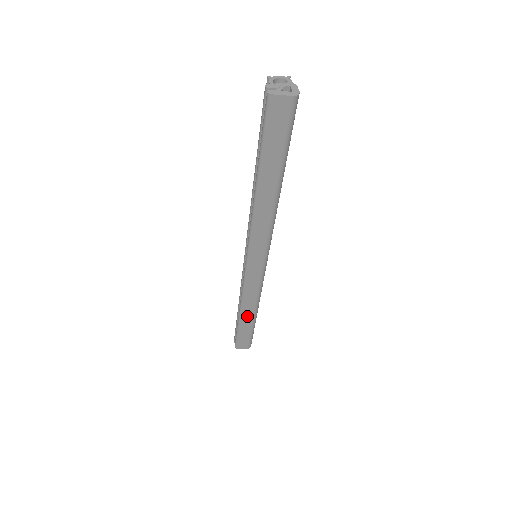
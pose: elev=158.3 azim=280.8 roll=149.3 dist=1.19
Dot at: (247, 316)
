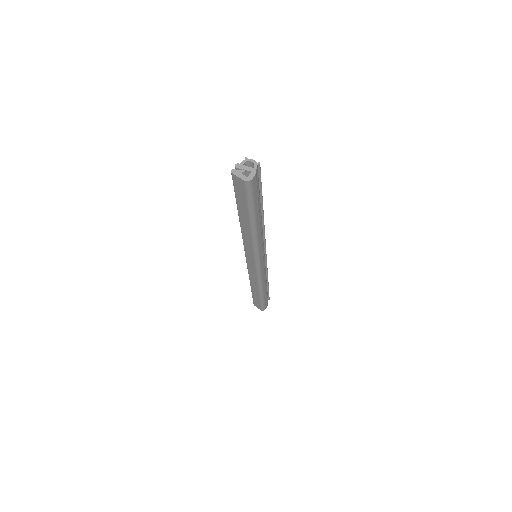
Dot at: (255, 289)
